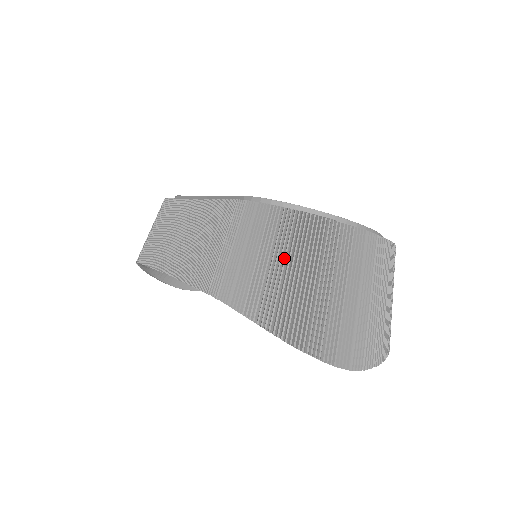
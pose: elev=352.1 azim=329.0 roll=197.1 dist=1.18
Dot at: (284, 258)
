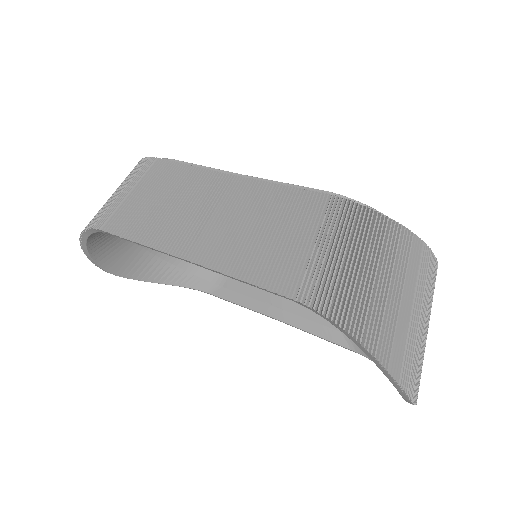
Dot at: (391, 275)
